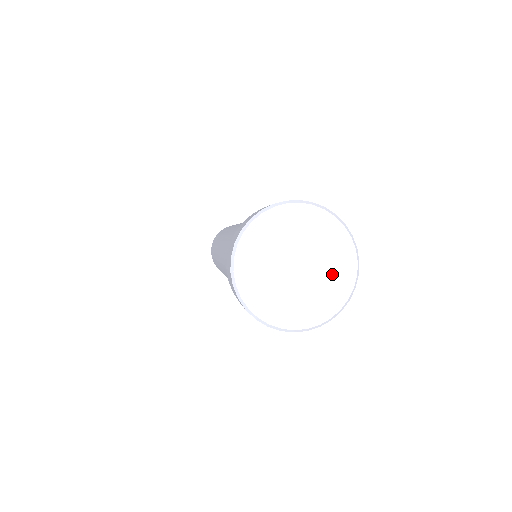
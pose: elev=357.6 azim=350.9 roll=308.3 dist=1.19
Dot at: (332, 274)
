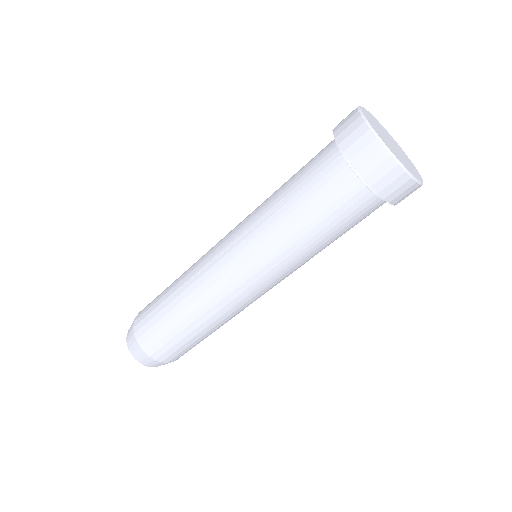
Dot at: (400, 149)
